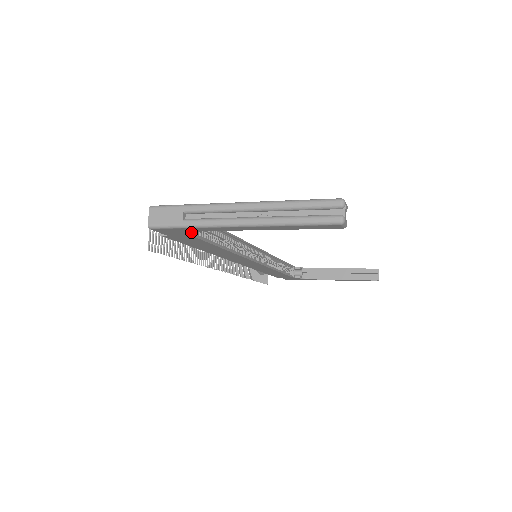
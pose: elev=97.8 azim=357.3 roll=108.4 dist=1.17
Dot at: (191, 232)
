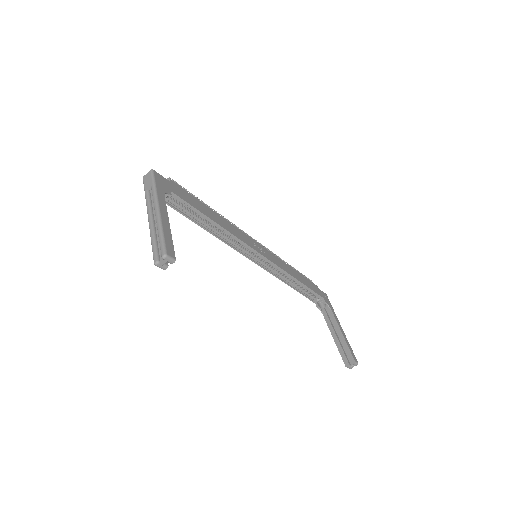
Dot at: occluded
